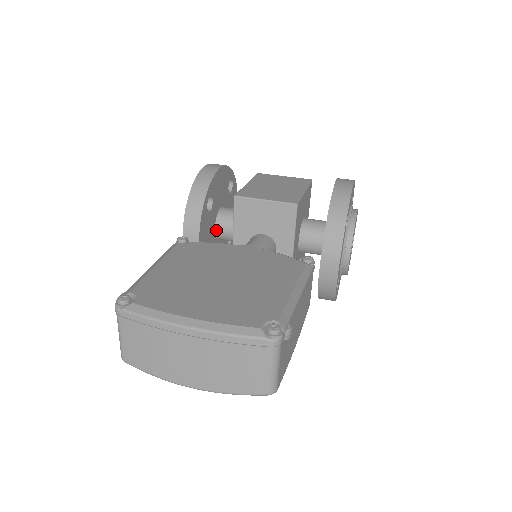
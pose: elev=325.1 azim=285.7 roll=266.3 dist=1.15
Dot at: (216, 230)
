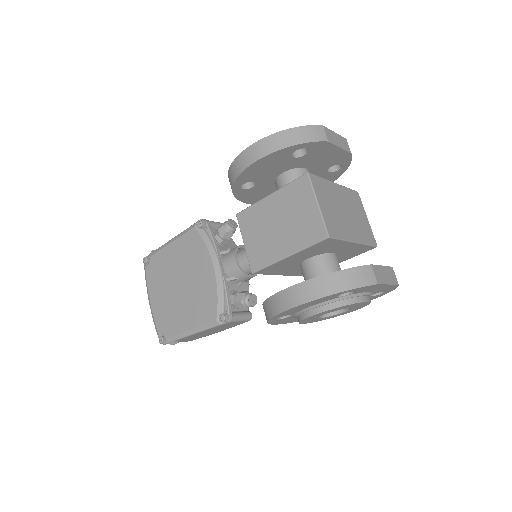
Dot at: occluded
